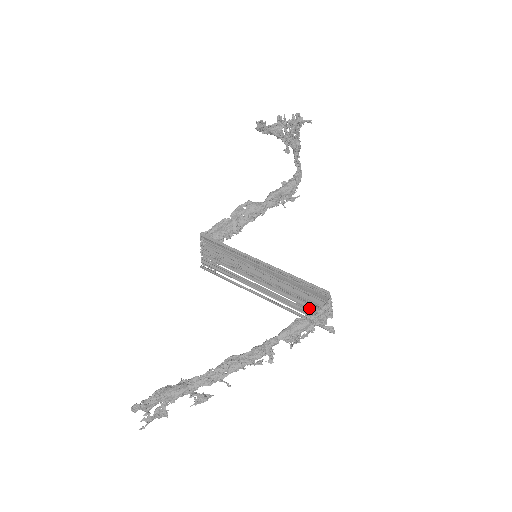
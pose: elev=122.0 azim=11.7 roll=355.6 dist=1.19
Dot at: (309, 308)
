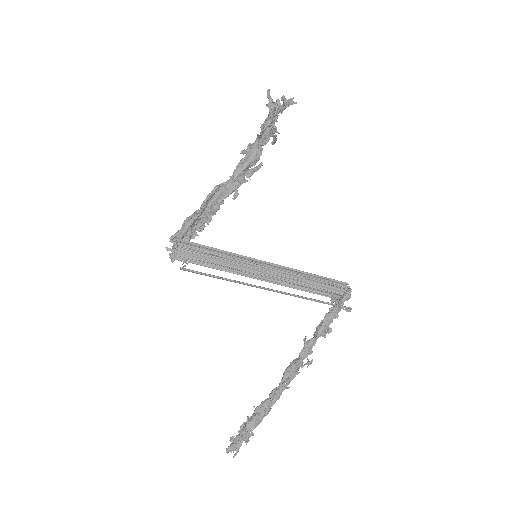
Dot at: occluded
